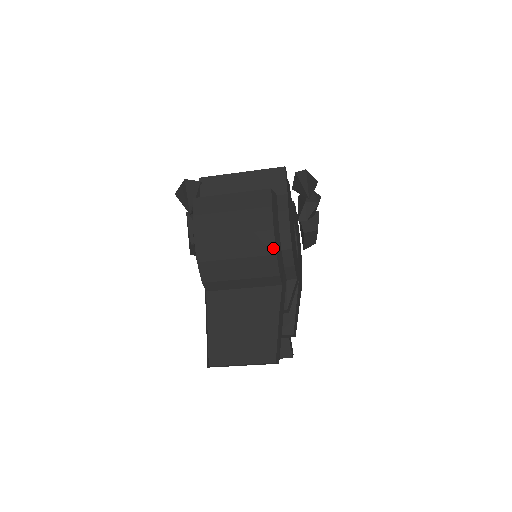
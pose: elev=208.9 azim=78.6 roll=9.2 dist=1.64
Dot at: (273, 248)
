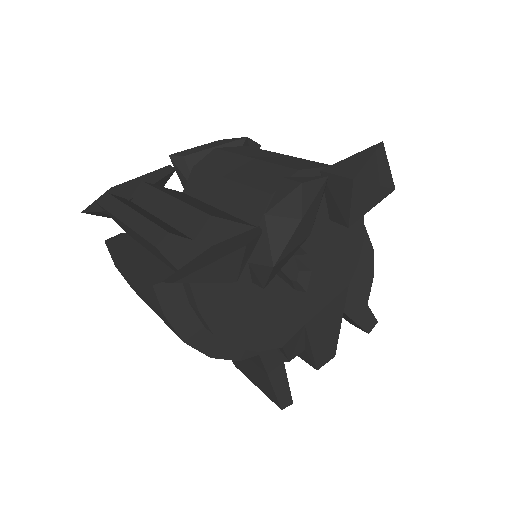
Dot at: (201, 352)
